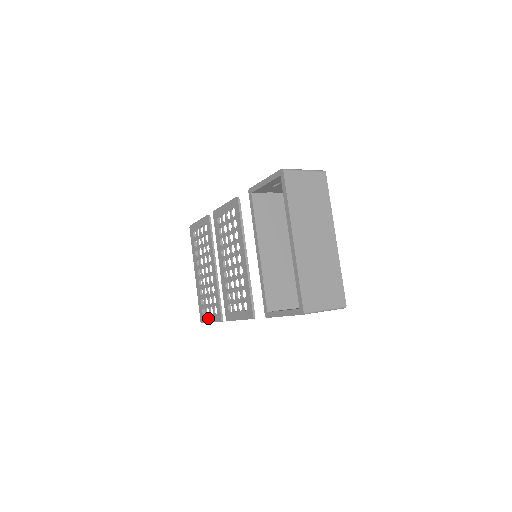
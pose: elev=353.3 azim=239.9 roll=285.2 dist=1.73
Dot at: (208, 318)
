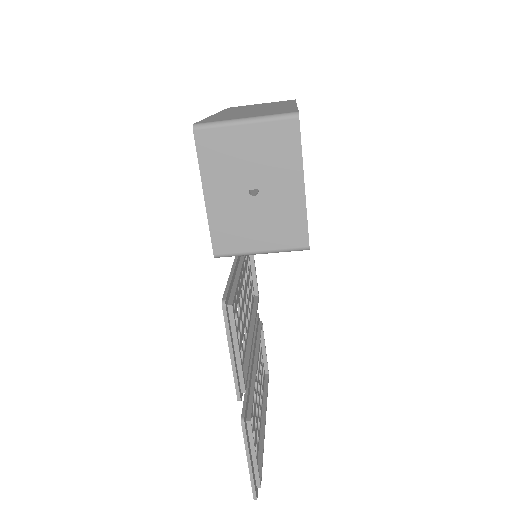
Dot at: occluded
